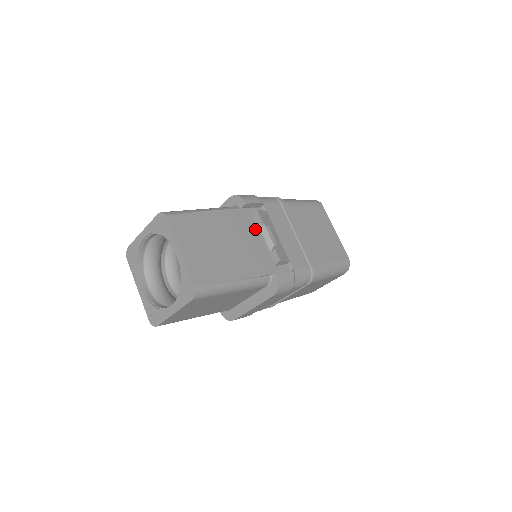
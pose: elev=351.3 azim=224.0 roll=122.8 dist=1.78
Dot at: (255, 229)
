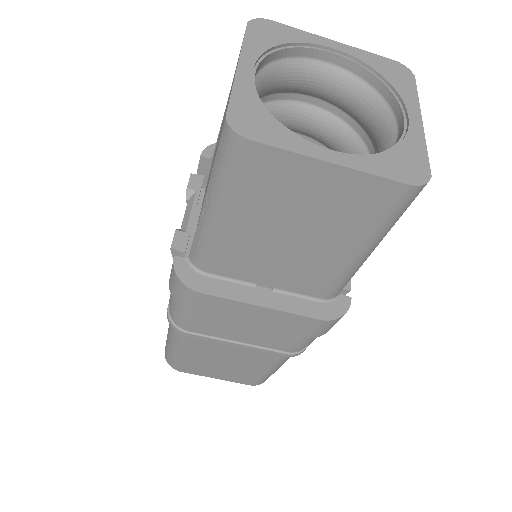
Dot at: occluded
